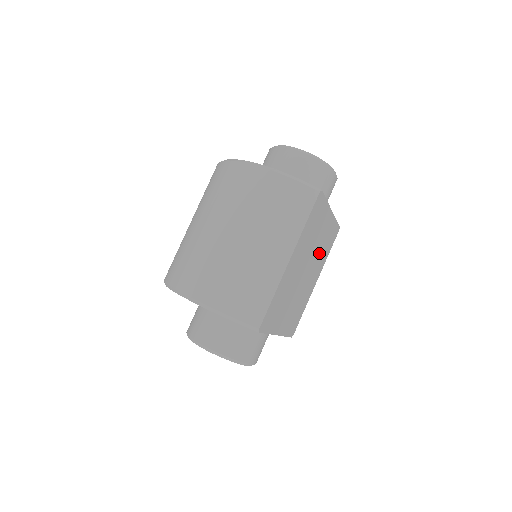
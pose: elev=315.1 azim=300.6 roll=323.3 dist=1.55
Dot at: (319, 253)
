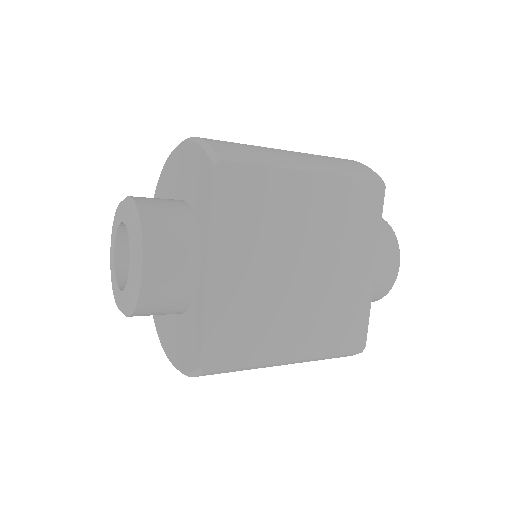
Dot at: (328, 301)
